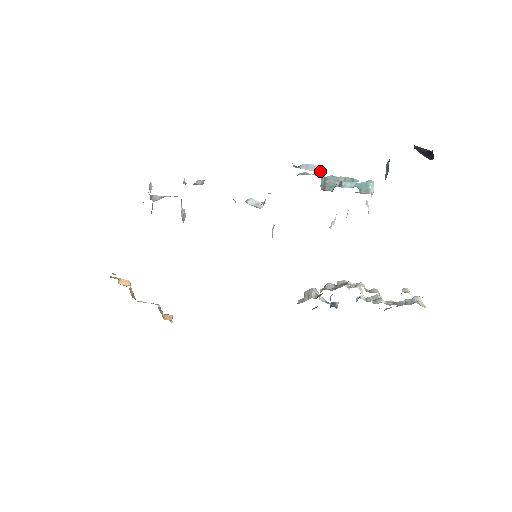
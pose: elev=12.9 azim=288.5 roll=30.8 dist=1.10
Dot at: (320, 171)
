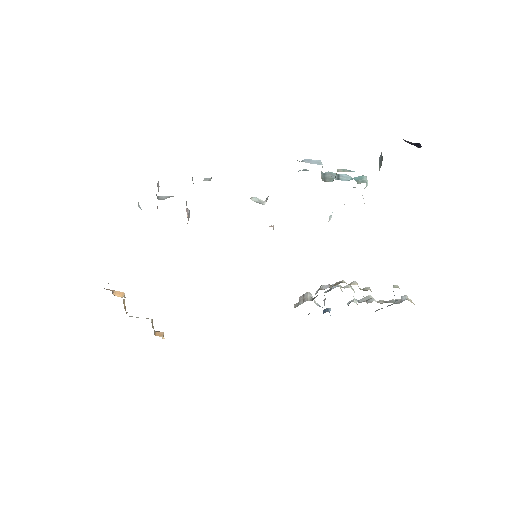
Dot at: (321, 164)
